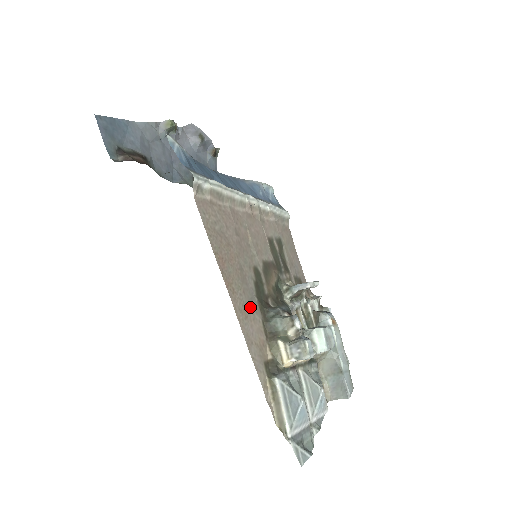
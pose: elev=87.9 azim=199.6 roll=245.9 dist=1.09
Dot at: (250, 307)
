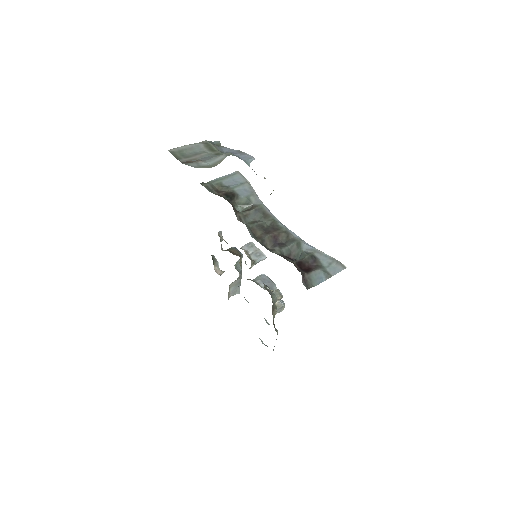
Dot at: occluded
